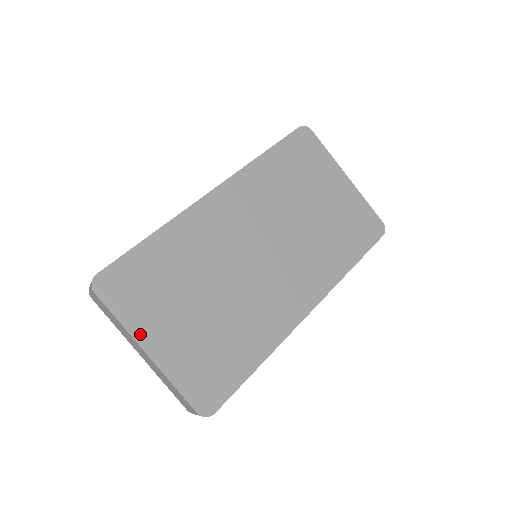
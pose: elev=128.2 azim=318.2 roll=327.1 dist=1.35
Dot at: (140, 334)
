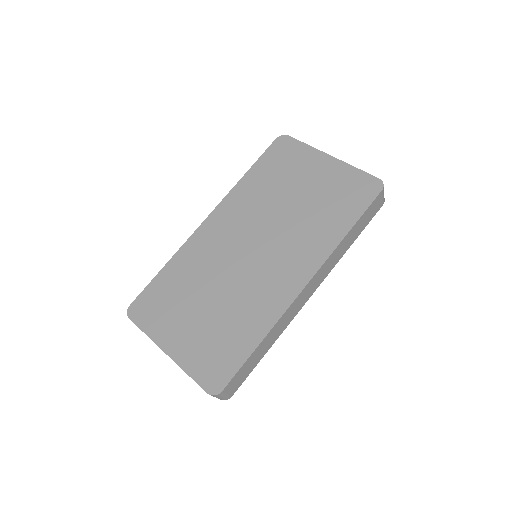
Dot at: (160, 340)
